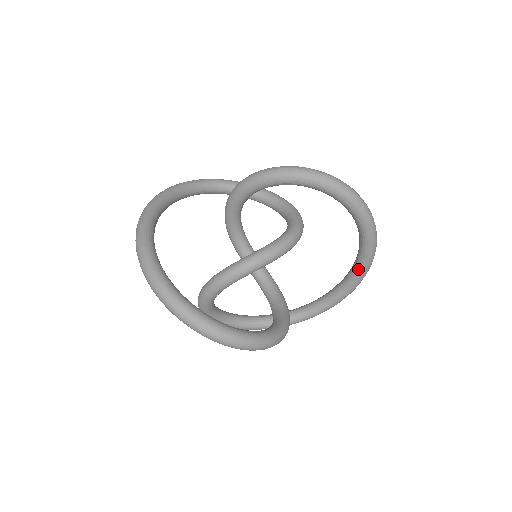
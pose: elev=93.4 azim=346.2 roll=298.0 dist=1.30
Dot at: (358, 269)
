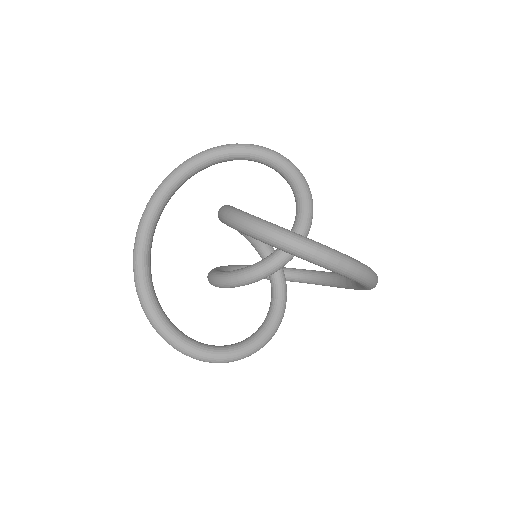
Dot at: (361, 286)
